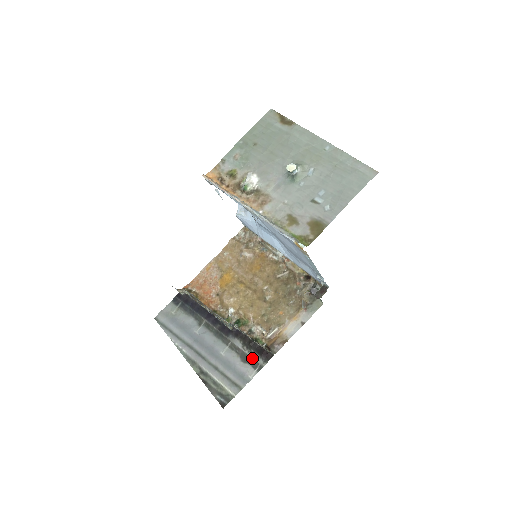
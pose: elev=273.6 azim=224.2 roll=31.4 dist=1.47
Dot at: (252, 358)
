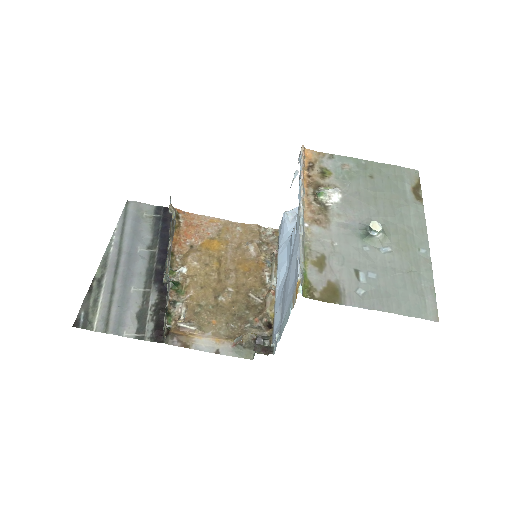
Dot at: (146, 322)
